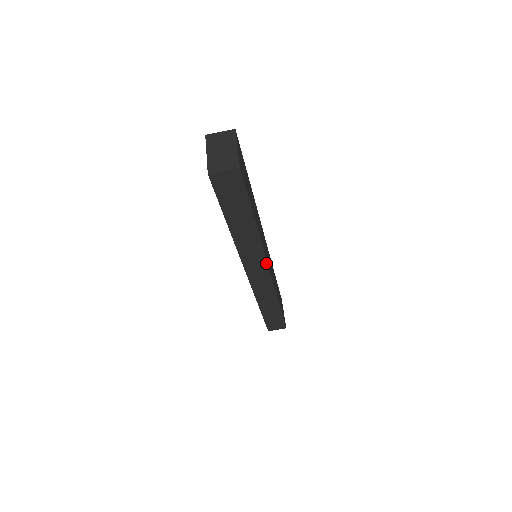
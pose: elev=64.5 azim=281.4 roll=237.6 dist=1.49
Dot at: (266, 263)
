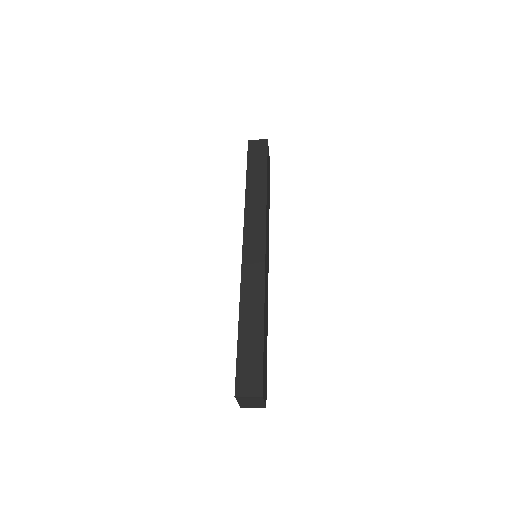
Dot at: occluded
